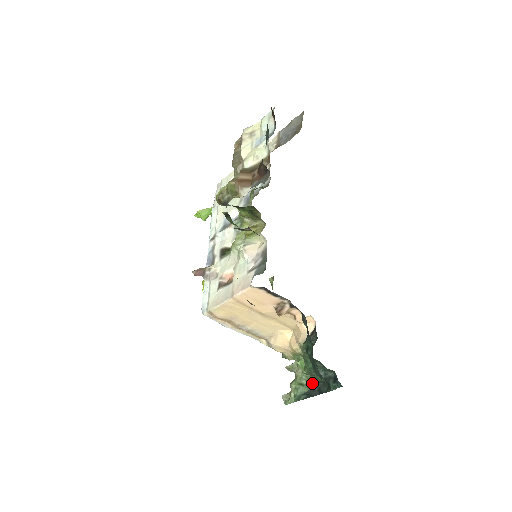
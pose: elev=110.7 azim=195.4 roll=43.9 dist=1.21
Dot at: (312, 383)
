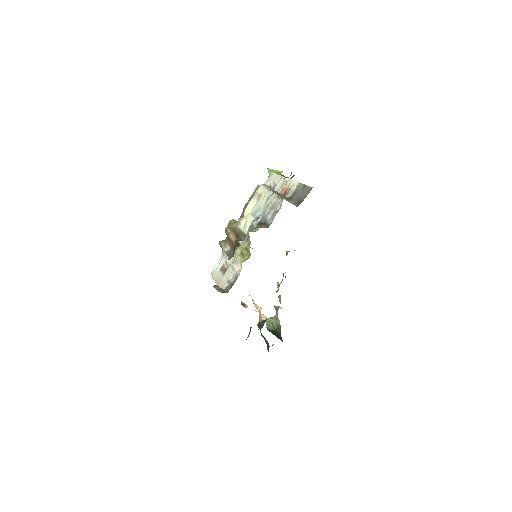
Dot at: (276, 329)
